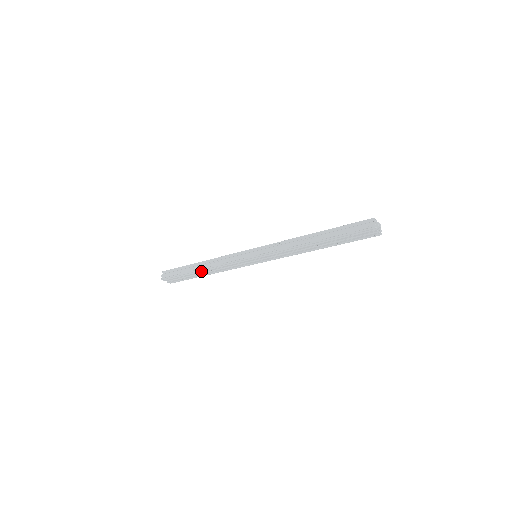
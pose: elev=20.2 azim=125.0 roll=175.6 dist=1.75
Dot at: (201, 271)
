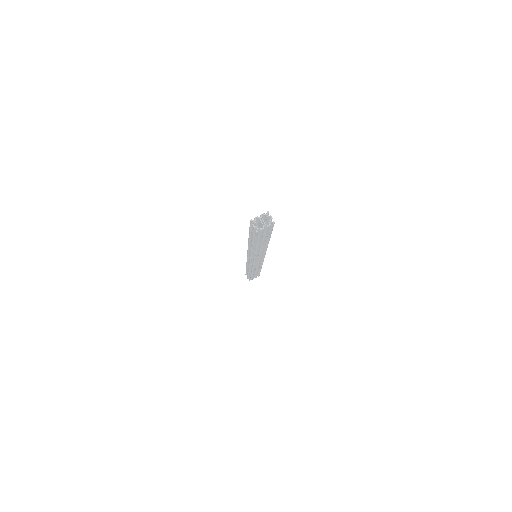
Dot at: (252, 273)
